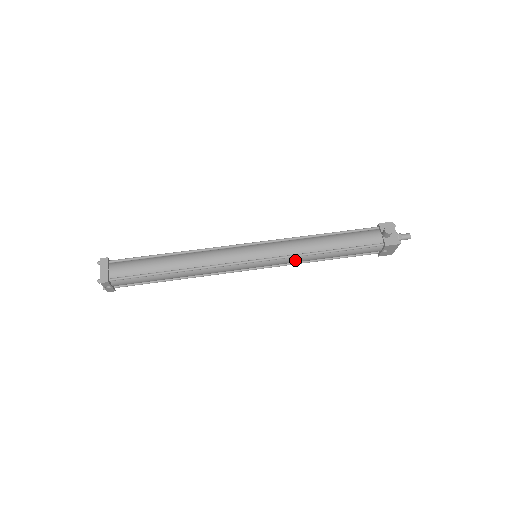
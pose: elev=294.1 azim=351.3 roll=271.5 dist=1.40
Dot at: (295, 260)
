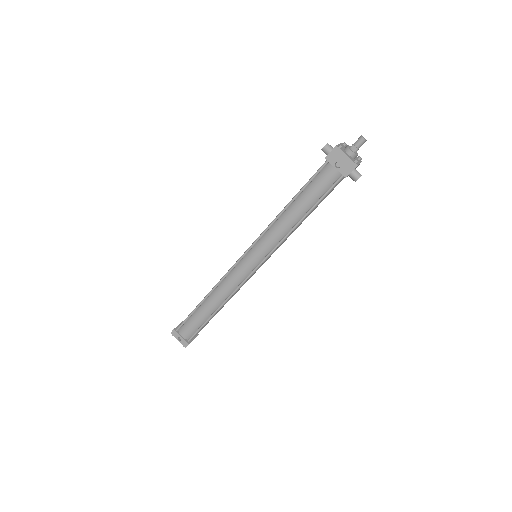
Dot at: (273, 233)
